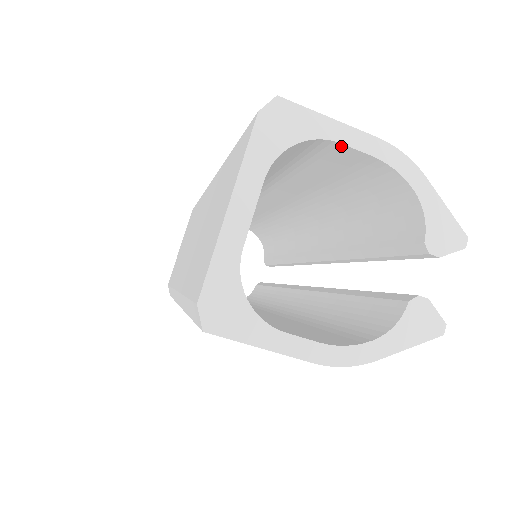
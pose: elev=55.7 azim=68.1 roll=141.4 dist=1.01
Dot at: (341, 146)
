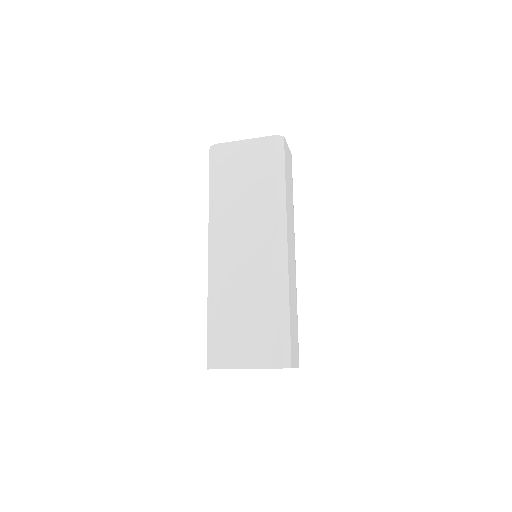
Dot at: occluded
